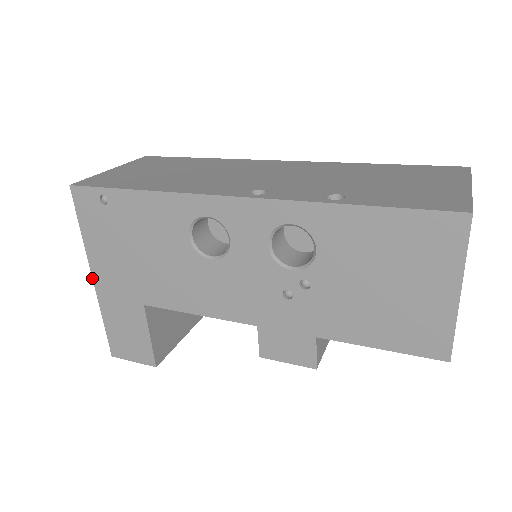
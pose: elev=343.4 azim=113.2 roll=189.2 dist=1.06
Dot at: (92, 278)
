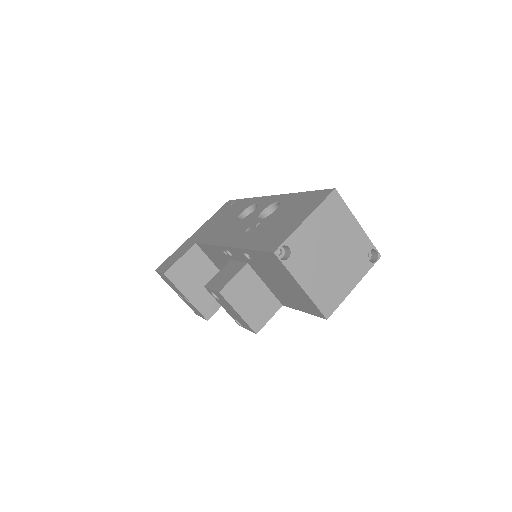
Dot at: (193, 234)
